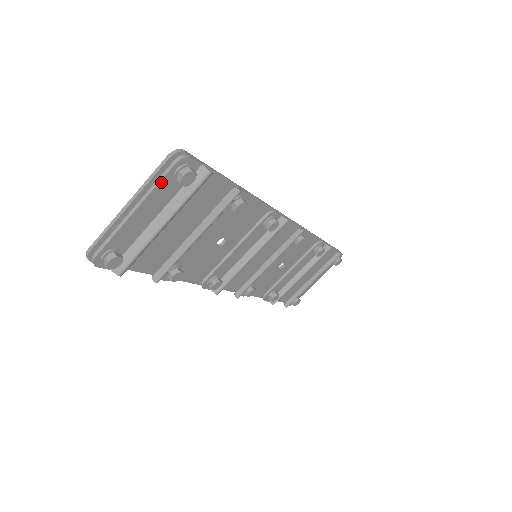
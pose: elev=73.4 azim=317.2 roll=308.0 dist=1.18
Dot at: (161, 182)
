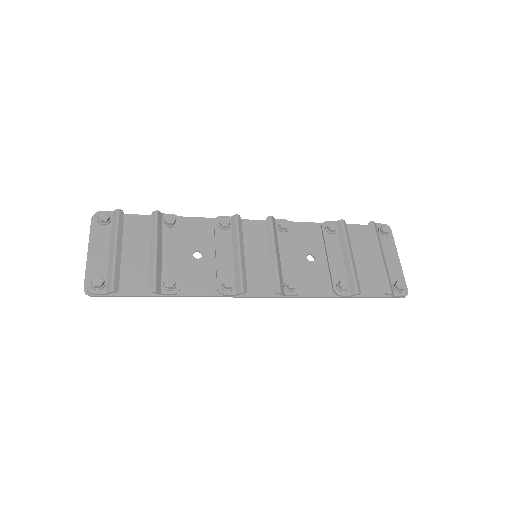
Dot at: (93, 229)
